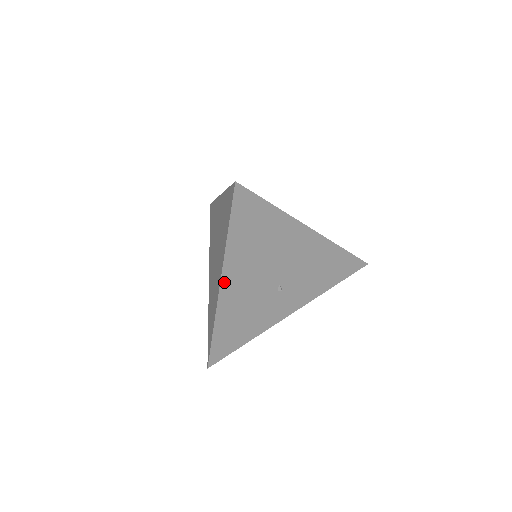
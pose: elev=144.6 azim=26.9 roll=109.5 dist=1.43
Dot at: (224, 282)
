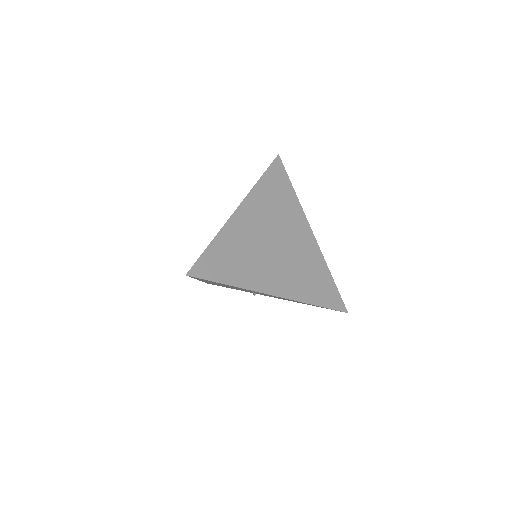
Dot at: occluded
